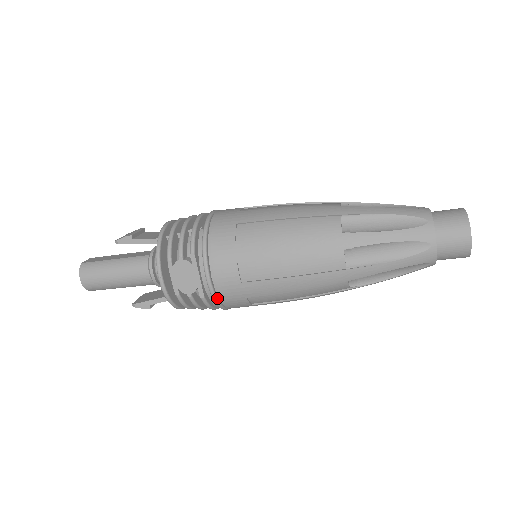
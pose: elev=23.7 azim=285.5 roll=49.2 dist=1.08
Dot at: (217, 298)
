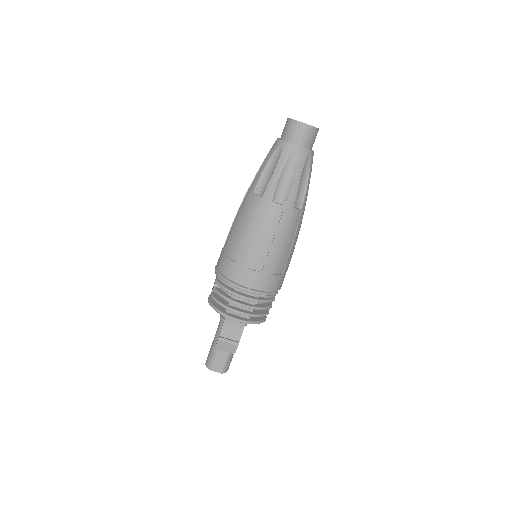
Dot at: (219, 273)
